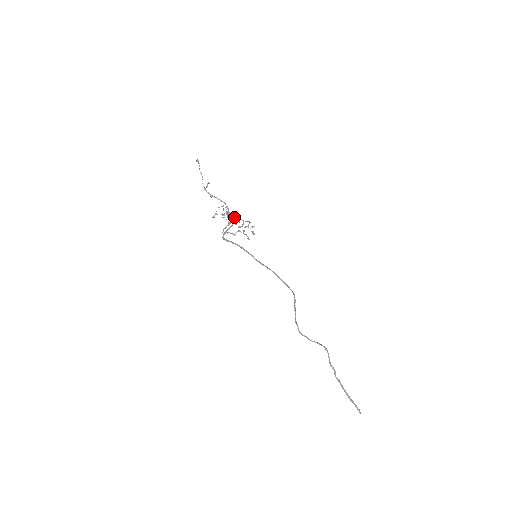
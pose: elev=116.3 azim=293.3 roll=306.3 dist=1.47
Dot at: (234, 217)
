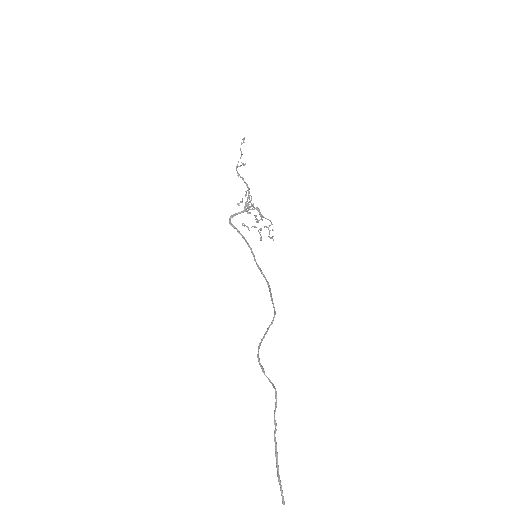
Dot at: (259, 213)
